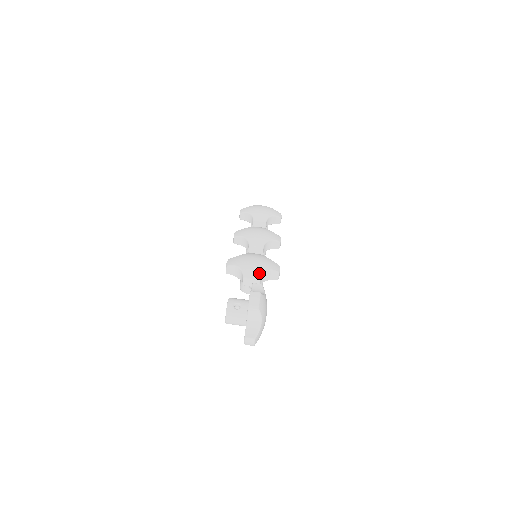
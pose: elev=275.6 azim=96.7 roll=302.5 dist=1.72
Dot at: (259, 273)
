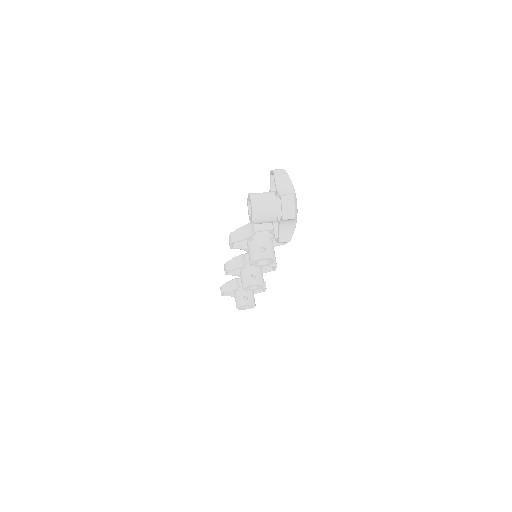
Dot at: occluded
